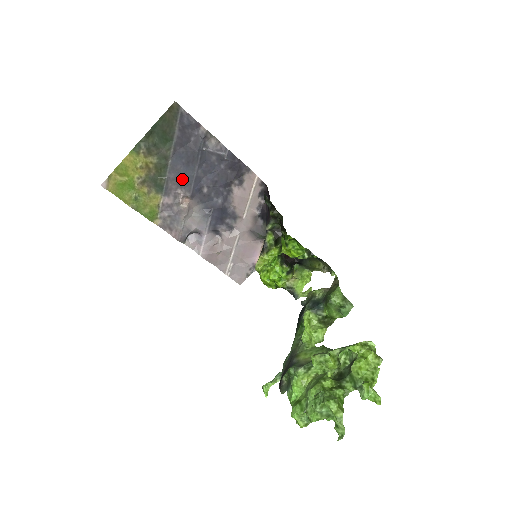
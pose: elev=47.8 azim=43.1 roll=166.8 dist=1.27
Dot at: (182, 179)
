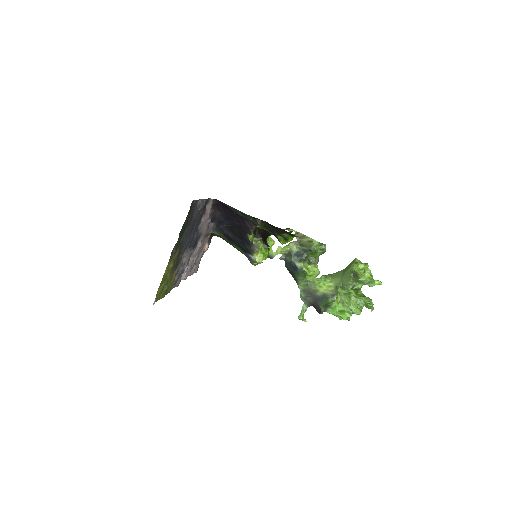
Dot at: (187, 246)
